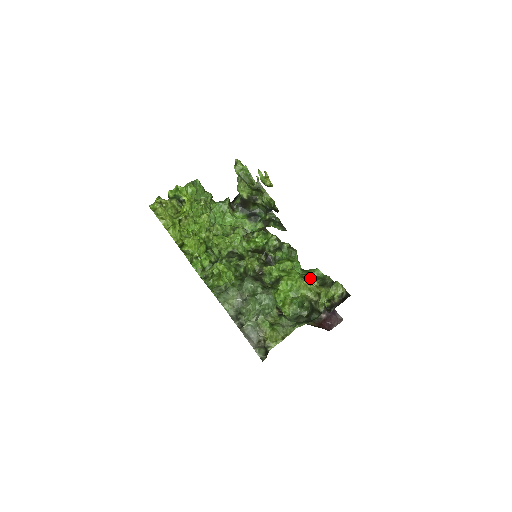
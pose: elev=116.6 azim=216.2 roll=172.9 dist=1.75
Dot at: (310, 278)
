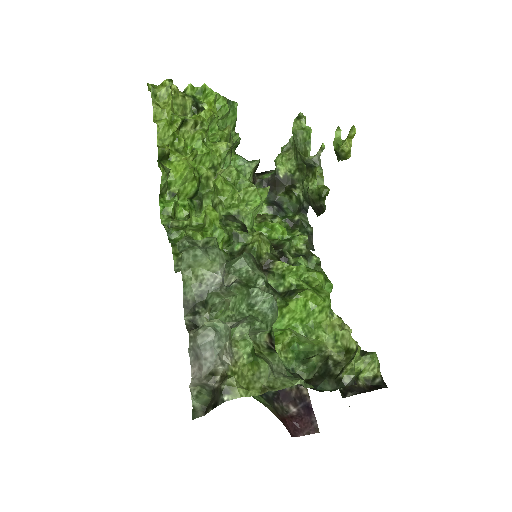
Dot at: occluded
